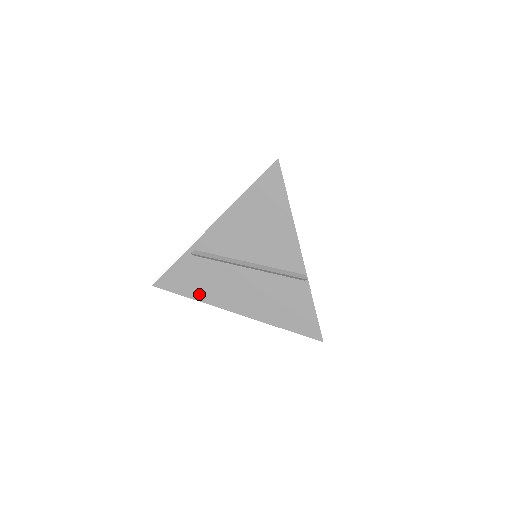
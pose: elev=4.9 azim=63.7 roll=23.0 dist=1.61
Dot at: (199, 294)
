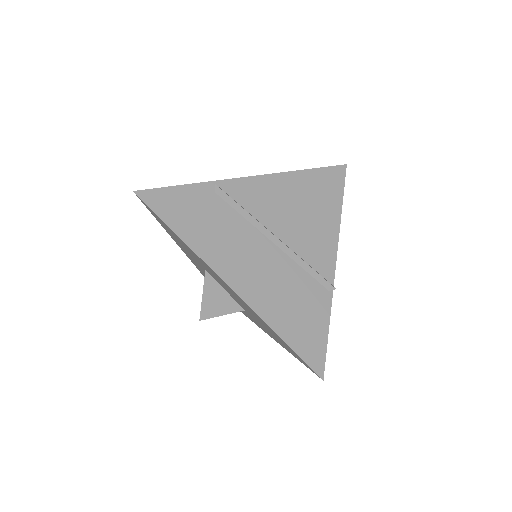
Dot at: (193, 237)
